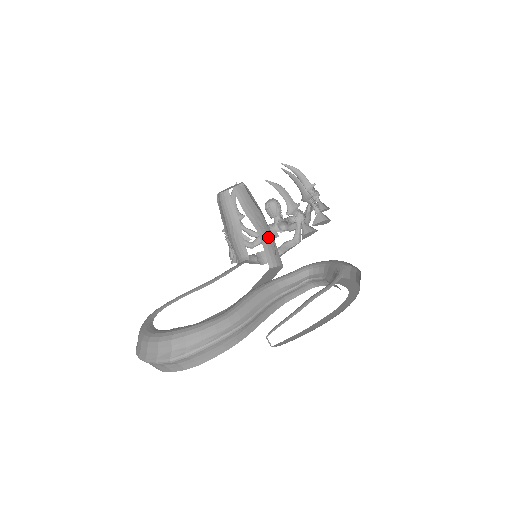
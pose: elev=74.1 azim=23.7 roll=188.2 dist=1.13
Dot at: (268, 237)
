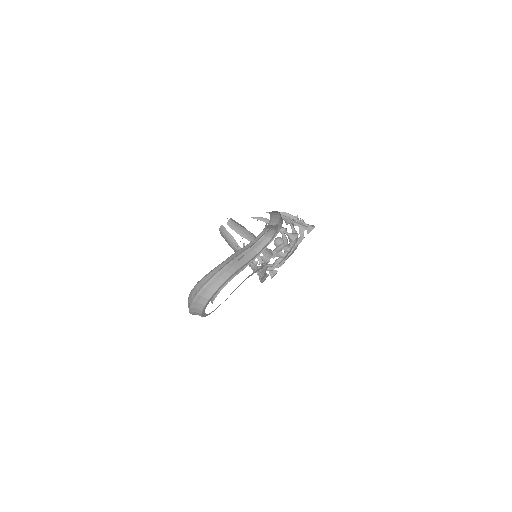
Dot at: occluded
